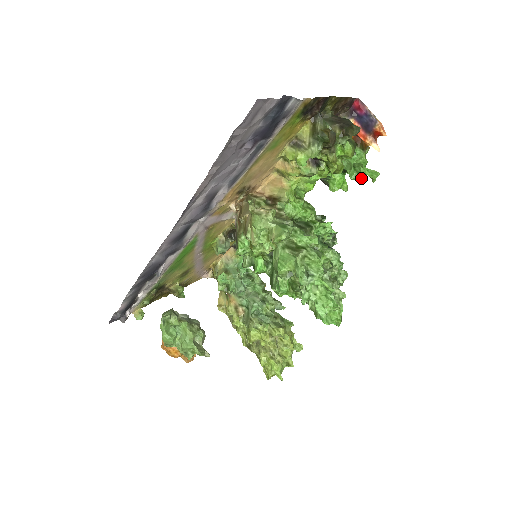
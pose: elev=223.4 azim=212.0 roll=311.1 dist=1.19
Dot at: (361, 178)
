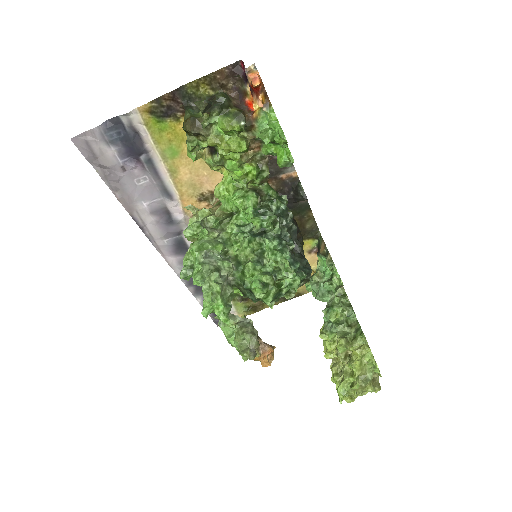
Dot at: (280, 143)
